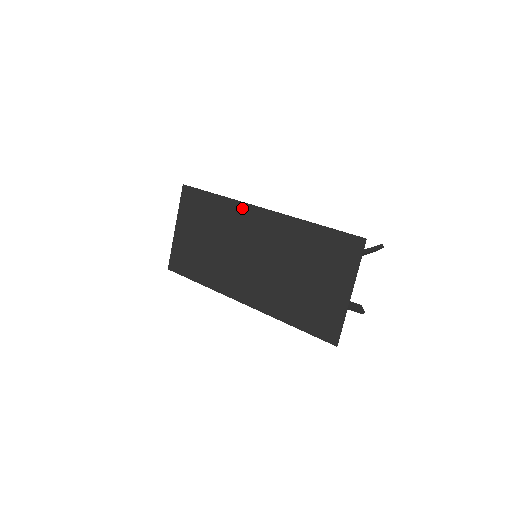
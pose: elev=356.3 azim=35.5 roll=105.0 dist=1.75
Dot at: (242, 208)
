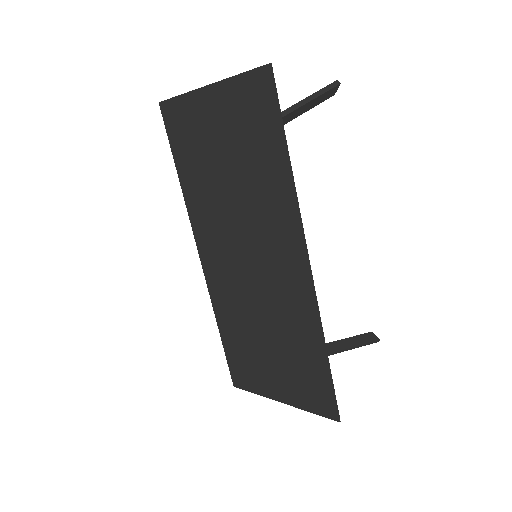
Dot at: (293, 225)
